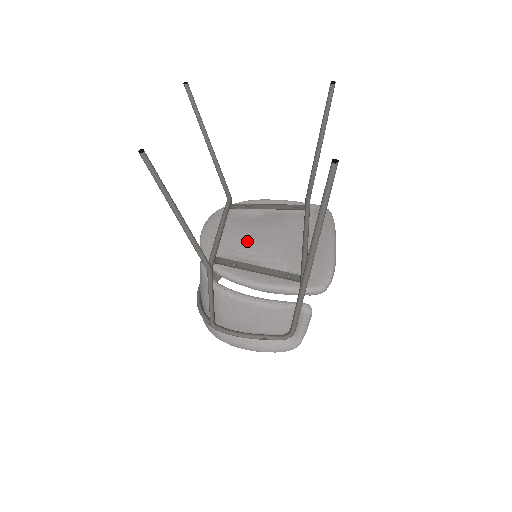
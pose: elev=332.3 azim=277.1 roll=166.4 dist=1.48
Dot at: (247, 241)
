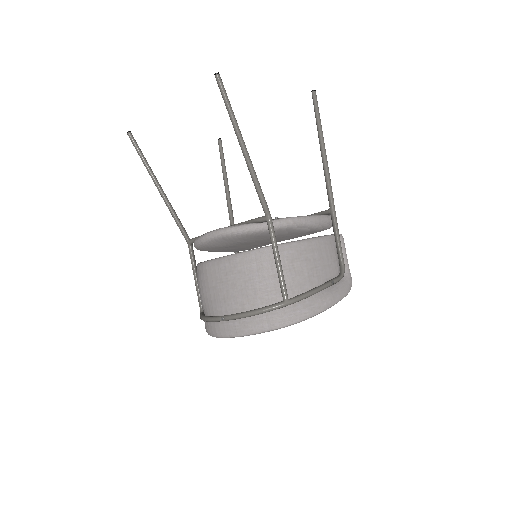
Dot at: occluded
